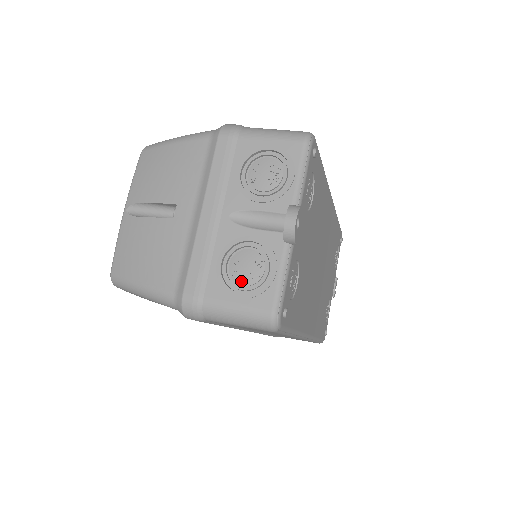
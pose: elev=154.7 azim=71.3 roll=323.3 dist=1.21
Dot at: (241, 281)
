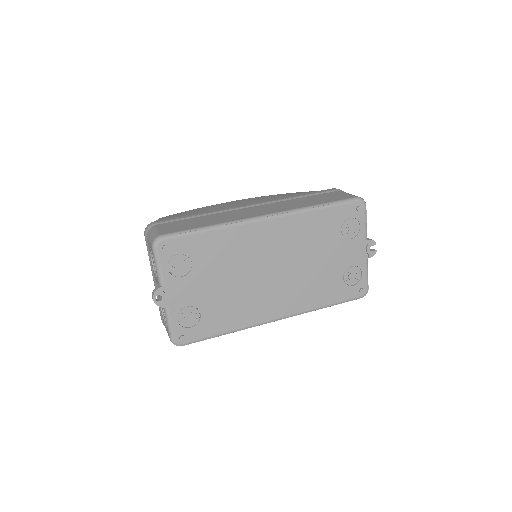
Dot at: occluded
